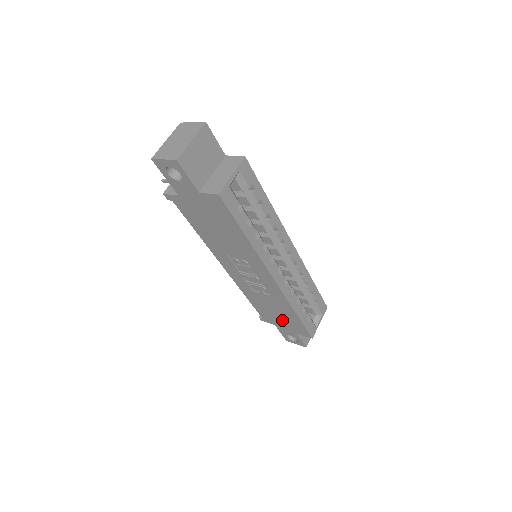
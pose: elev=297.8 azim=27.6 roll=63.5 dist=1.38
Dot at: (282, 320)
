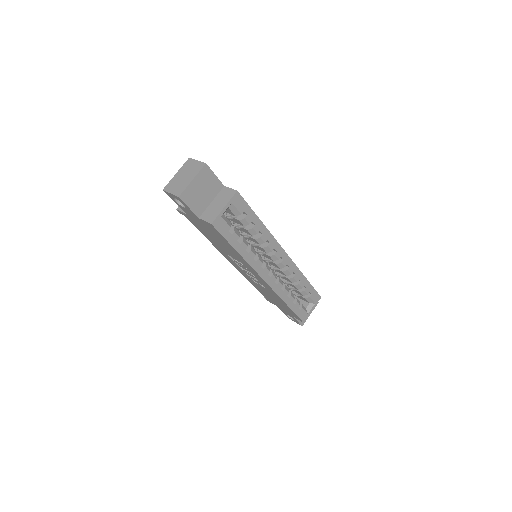
Dot at: (280, 305)
